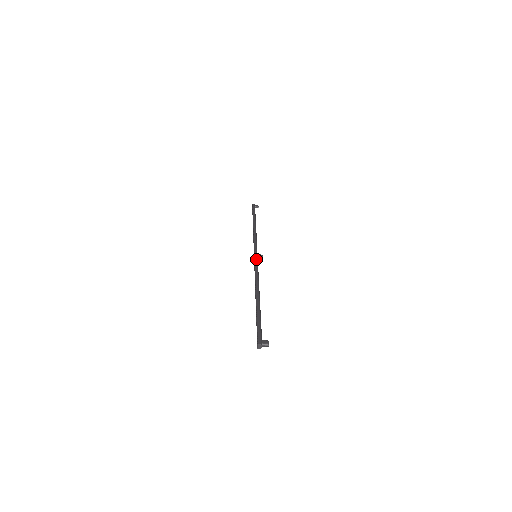
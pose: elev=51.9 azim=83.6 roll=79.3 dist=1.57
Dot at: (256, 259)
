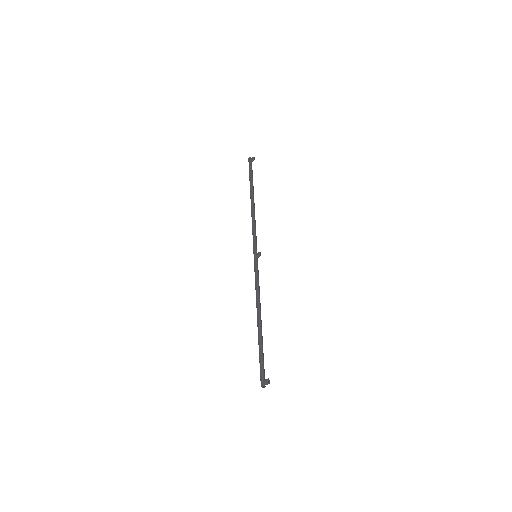
Dot at: (255, 264)
